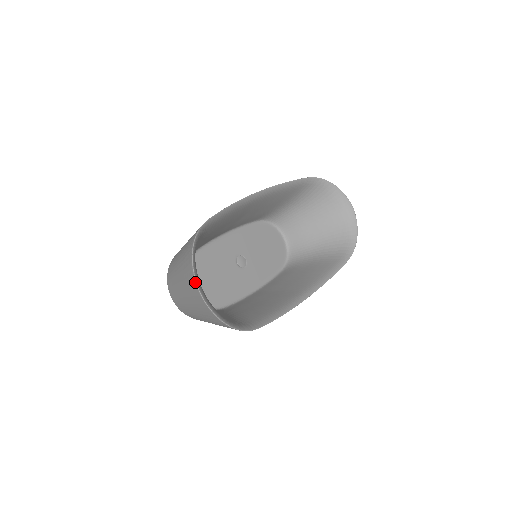
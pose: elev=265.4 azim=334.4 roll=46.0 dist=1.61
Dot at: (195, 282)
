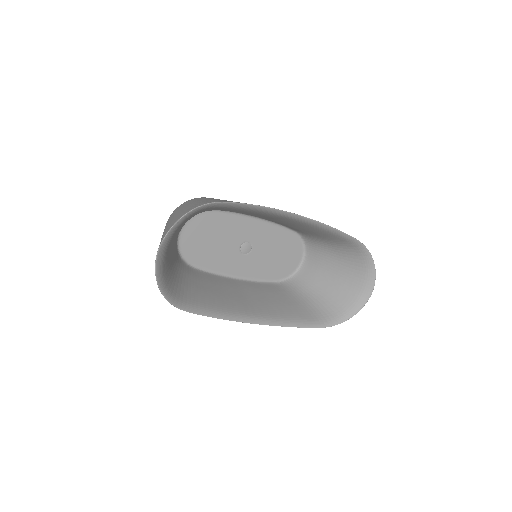
Dot at: (163, 239)
